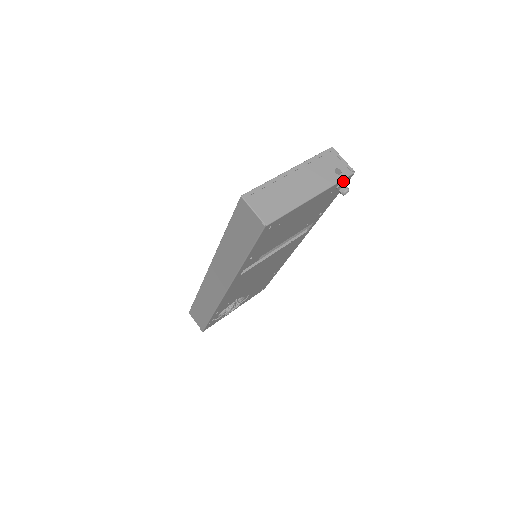
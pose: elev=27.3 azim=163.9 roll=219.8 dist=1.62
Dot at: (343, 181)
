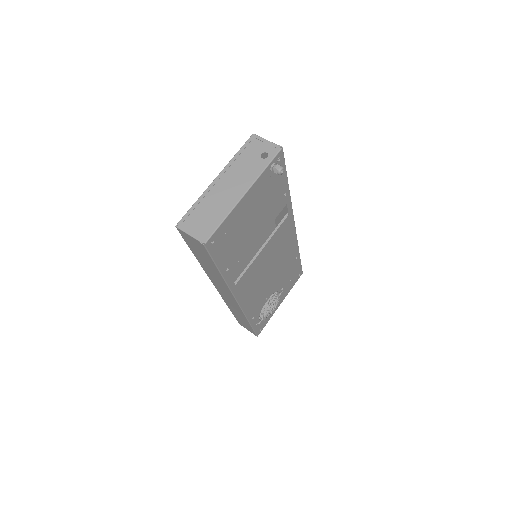
Dot at: (274, 162)
